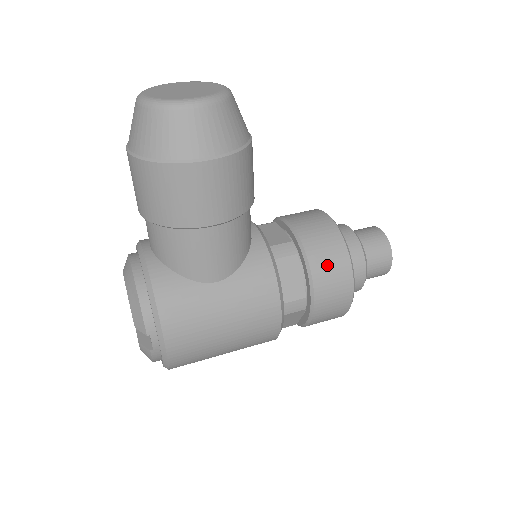
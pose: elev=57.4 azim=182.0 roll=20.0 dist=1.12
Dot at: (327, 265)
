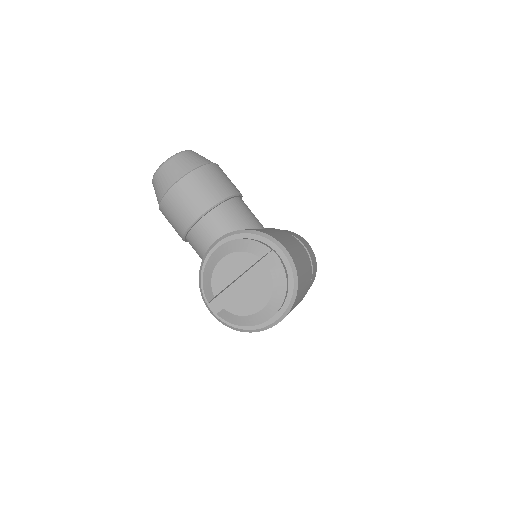
Dot at: (287, 231)
